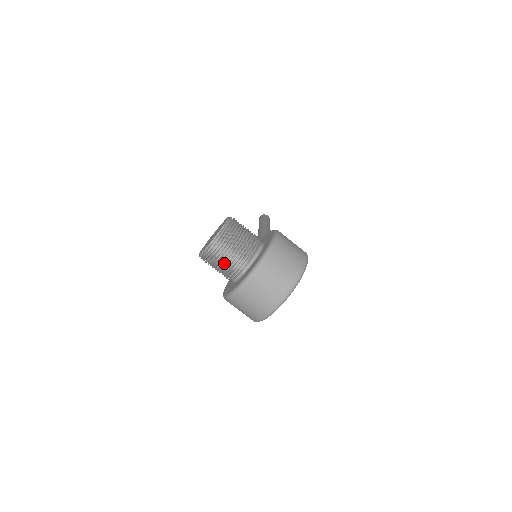
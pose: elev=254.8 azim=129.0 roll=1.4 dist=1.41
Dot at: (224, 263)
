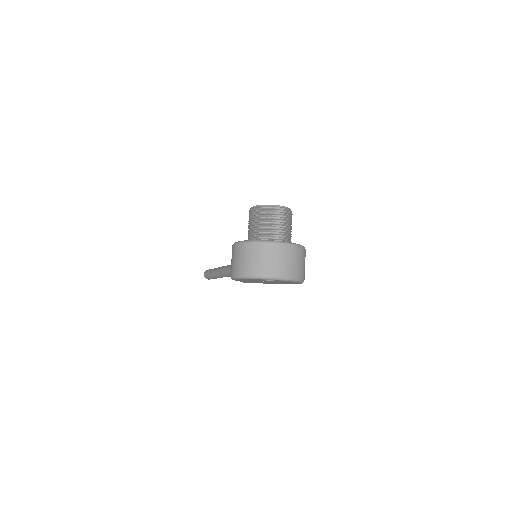
Dot at: (270, 224)
